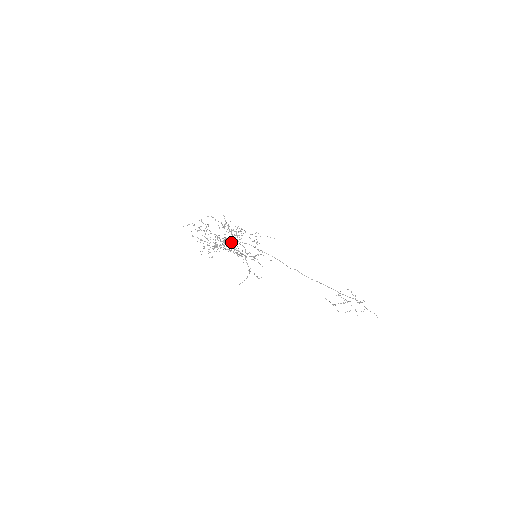
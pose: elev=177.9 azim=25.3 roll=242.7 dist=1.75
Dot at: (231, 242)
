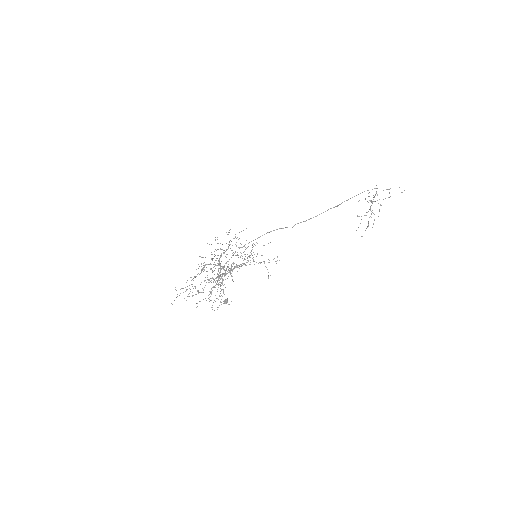
Dot at: (225, 272)
